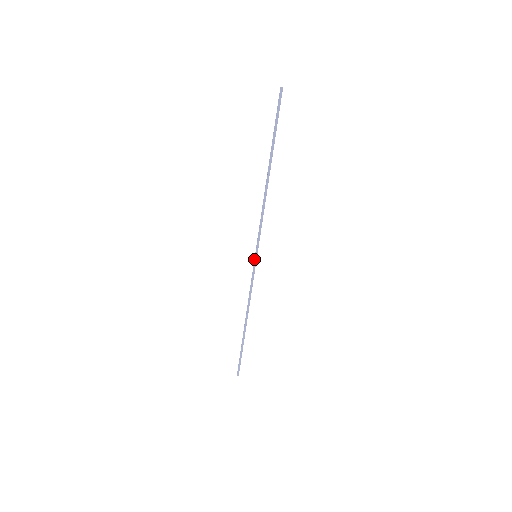
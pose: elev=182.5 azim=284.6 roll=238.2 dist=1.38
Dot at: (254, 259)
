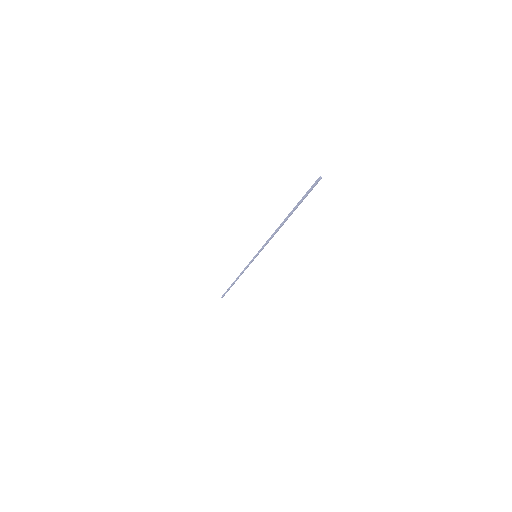
Dot at: (253, 257)
